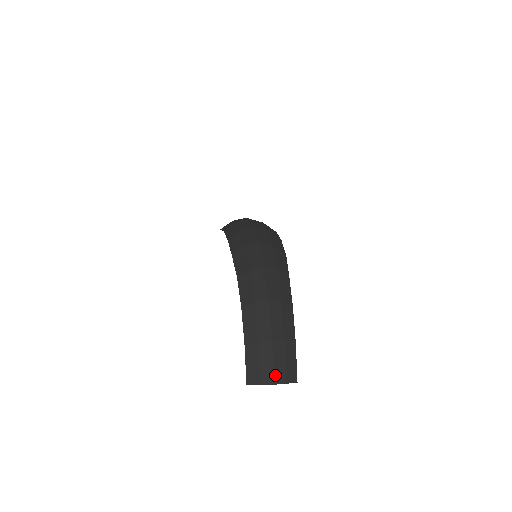
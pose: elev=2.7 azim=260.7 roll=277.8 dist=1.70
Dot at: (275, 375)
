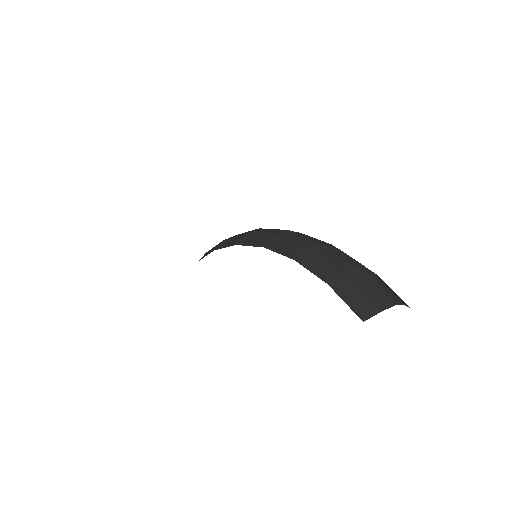
Dot at: (388, 297)
